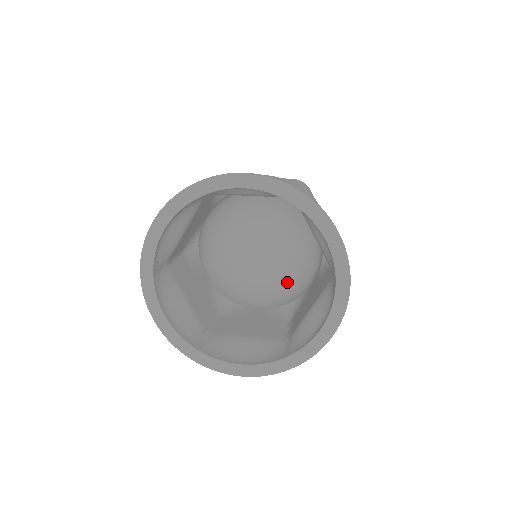
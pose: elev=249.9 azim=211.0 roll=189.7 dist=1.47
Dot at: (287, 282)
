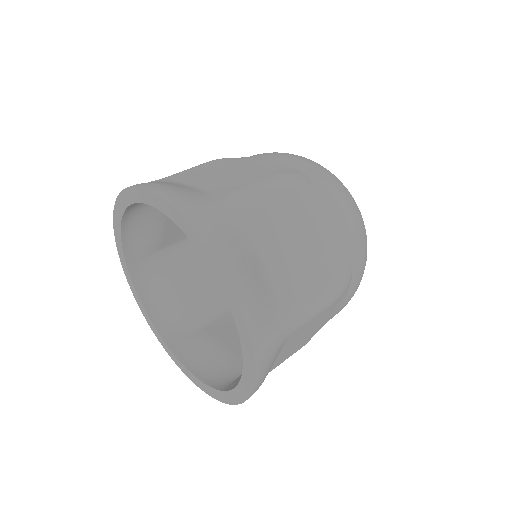
Dot at: occluded
